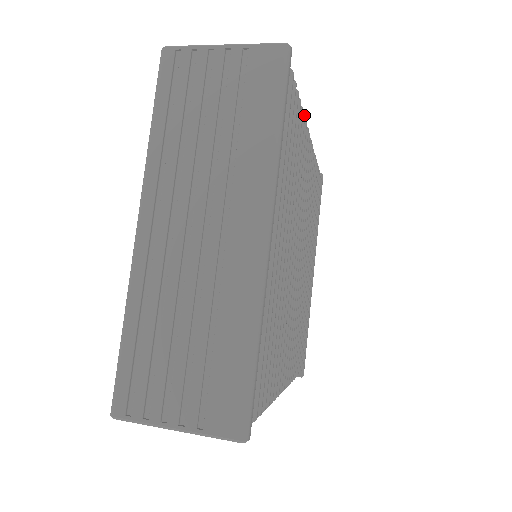
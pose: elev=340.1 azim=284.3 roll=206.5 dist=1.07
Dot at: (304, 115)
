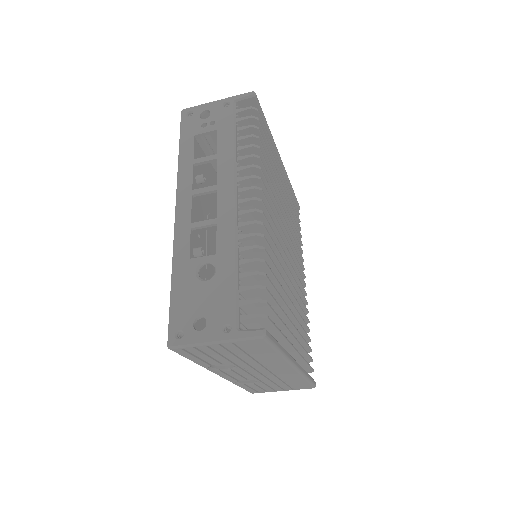
Dot at: occluded
